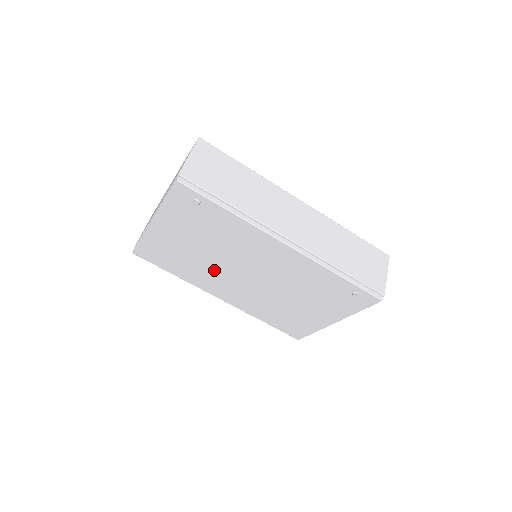
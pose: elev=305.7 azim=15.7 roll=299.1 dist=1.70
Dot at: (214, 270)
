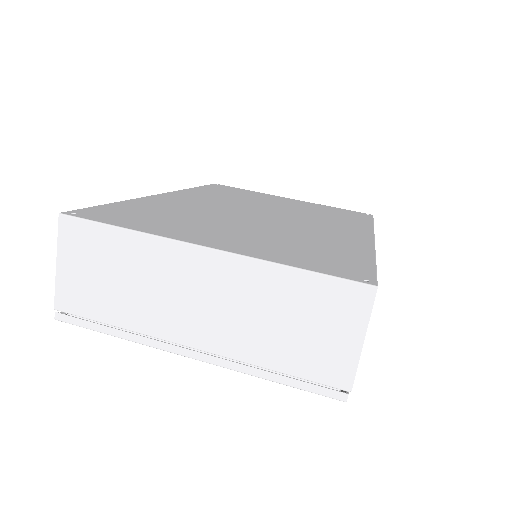
Dot at: occluded
